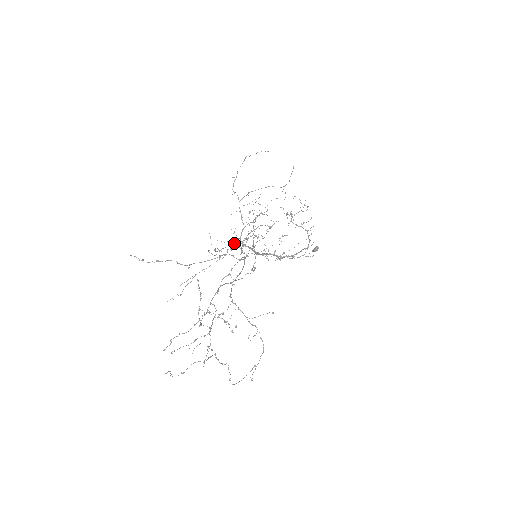
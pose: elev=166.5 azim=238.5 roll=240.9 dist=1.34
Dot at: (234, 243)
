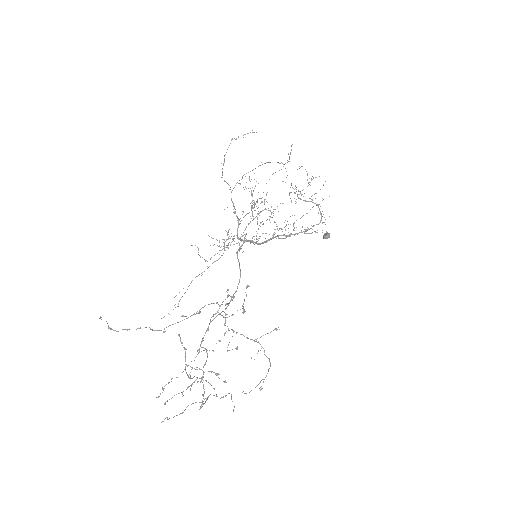
Dot at: occluded
